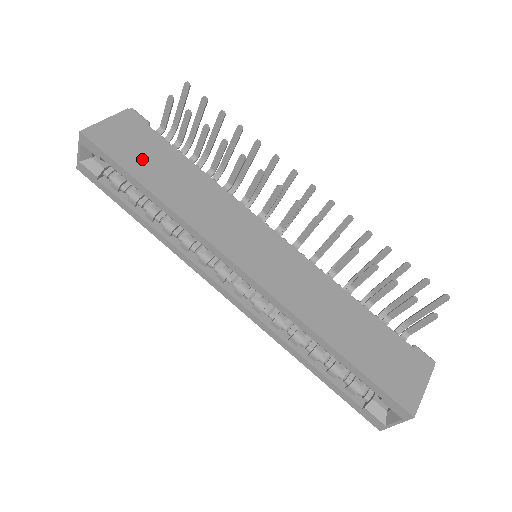
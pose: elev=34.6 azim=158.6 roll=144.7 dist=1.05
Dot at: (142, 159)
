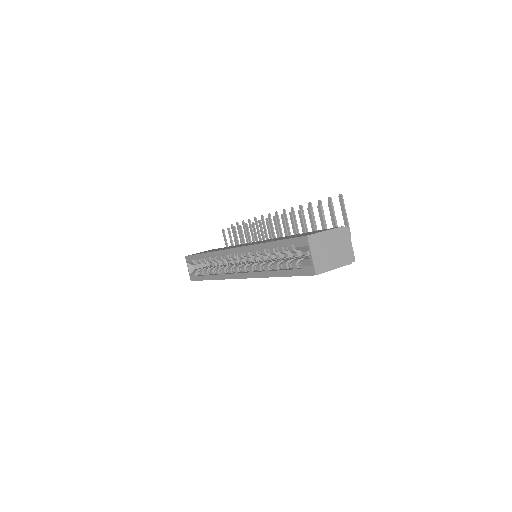
Dot at: occluded
